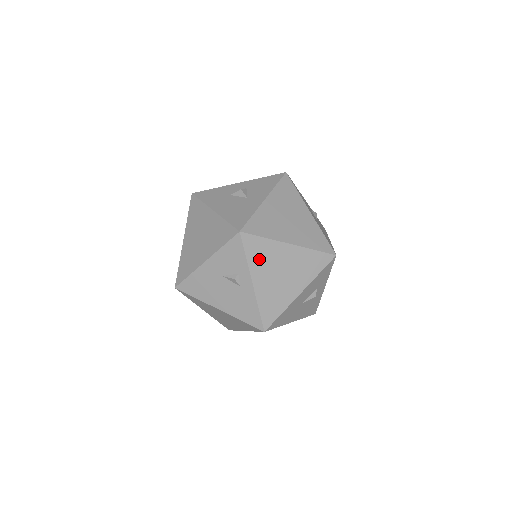
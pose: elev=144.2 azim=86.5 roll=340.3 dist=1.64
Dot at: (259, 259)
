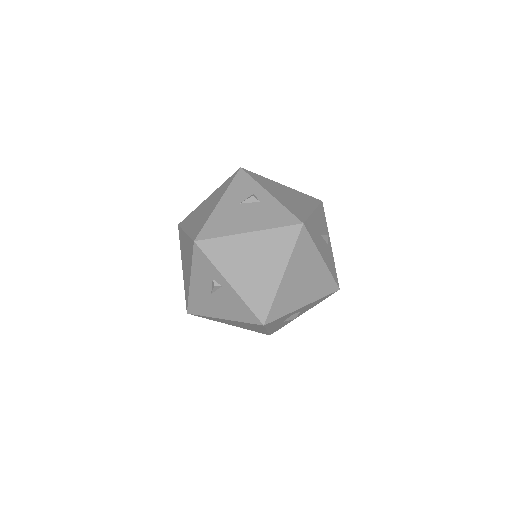
Dot at: (265, 184)
